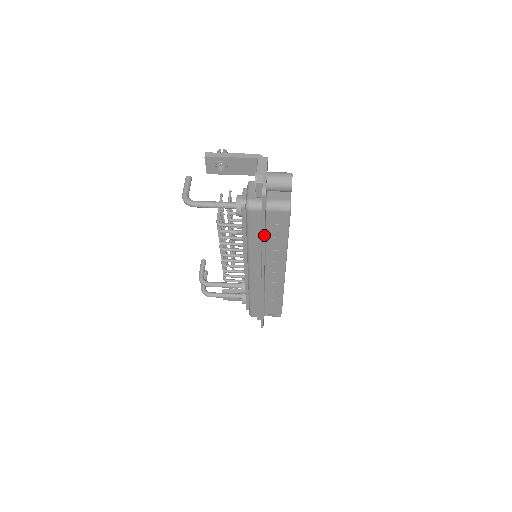
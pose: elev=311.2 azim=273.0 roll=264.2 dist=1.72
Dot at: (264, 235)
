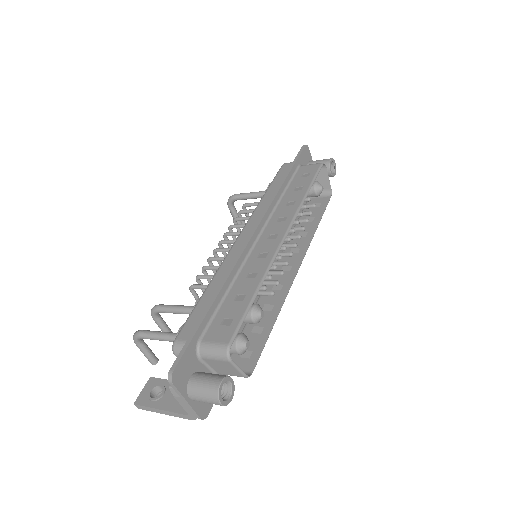
Dot at: (286, 178)
